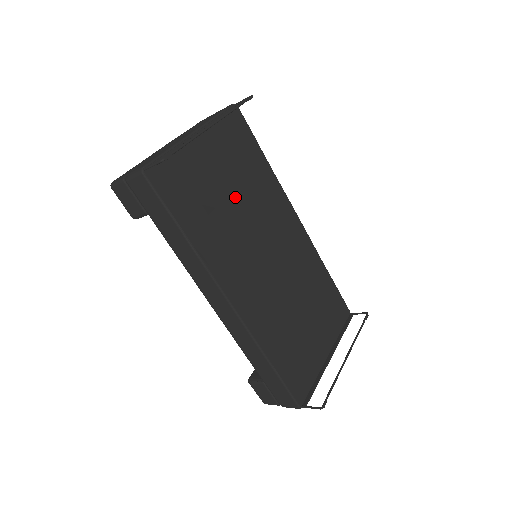
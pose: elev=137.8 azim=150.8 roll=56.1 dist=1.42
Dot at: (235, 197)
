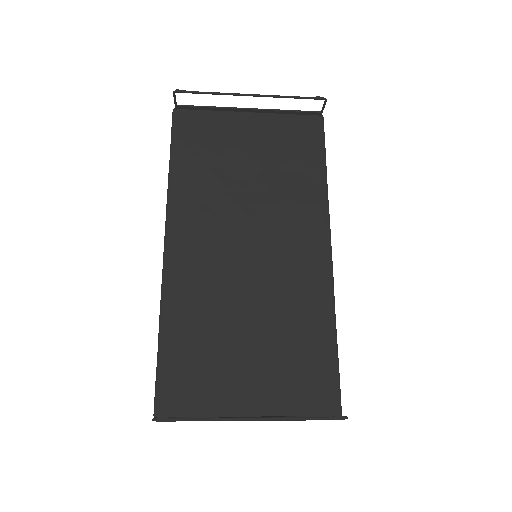
Dot at: (252, 175)
